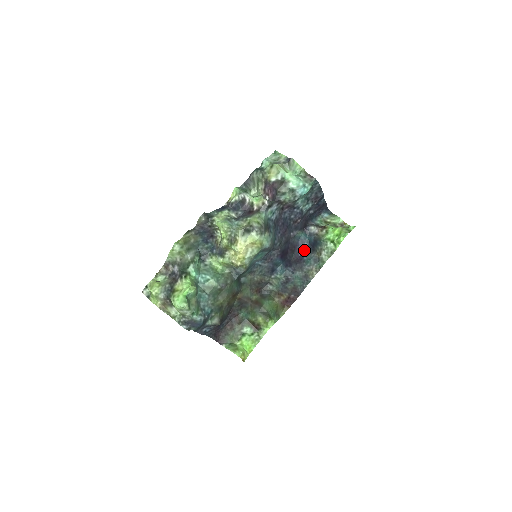
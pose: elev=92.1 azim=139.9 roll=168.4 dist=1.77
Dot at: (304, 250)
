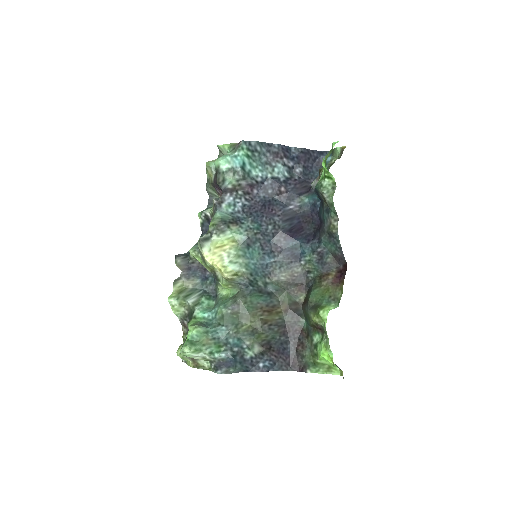
Dot at: (319, 211)
